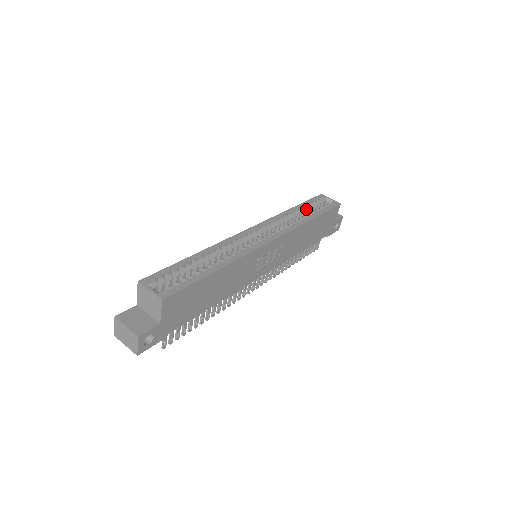
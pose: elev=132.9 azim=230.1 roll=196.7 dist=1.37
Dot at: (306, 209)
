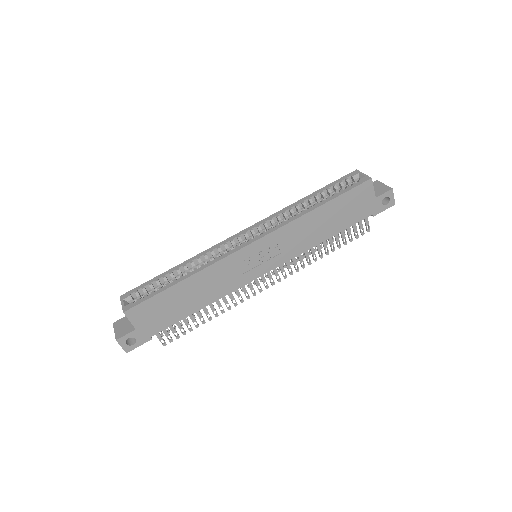
Dot at: (323, 195)
